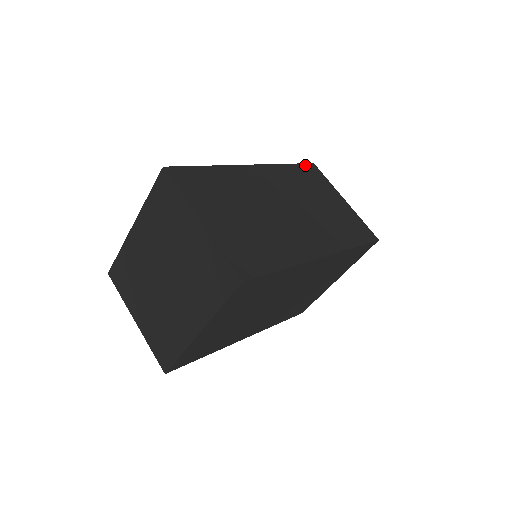
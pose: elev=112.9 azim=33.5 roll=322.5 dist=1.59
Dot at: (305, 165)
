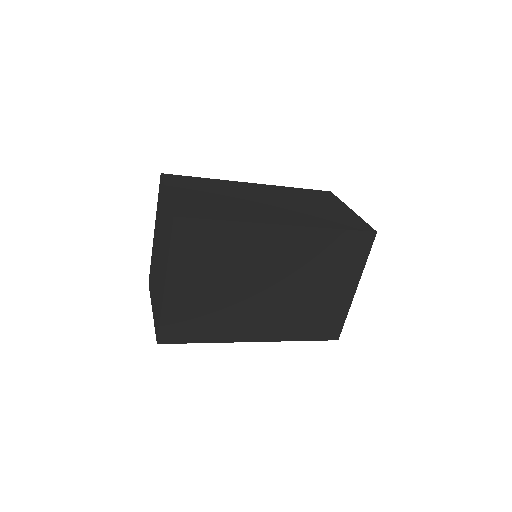
Dot at: (317, 191)
